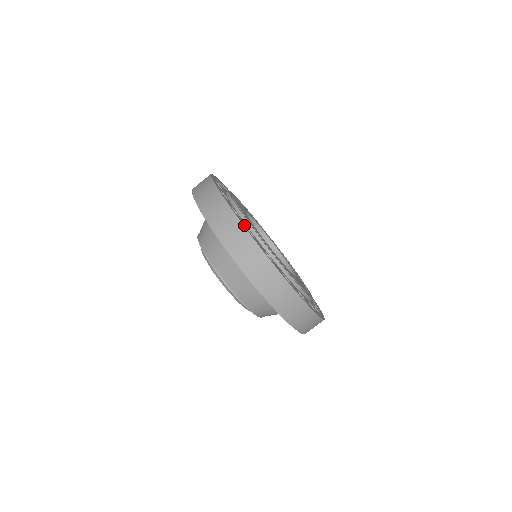
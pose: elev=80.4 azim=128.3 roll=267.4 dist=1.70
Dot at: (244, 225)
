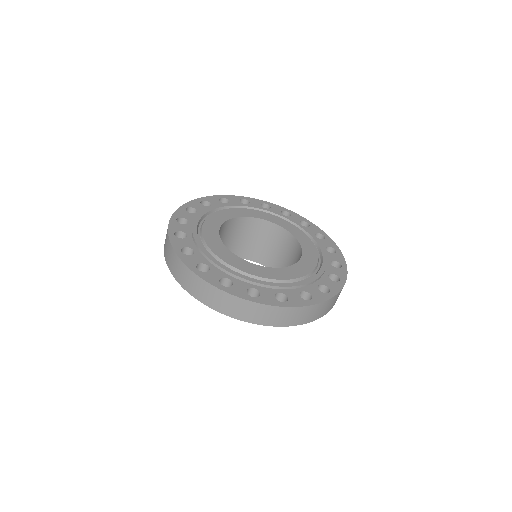
Dot at: (178, 247)
